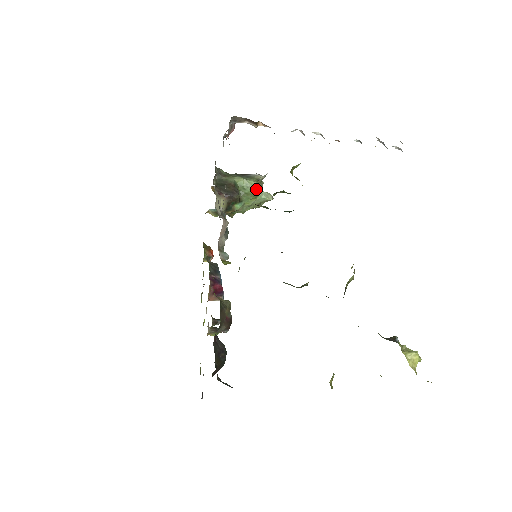
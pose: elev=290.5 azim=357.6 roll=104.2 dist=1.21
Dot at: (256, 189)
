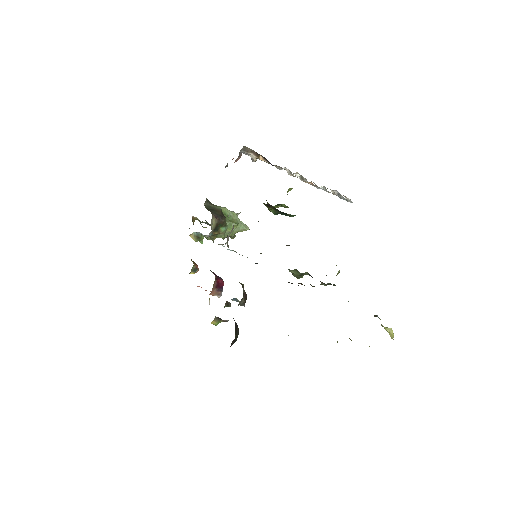
Dot at: (237, 219)
